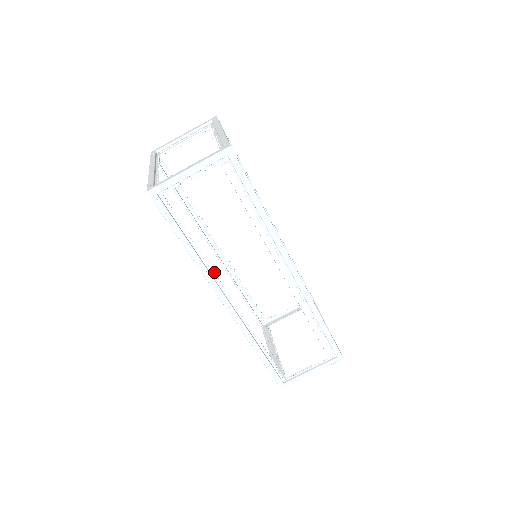
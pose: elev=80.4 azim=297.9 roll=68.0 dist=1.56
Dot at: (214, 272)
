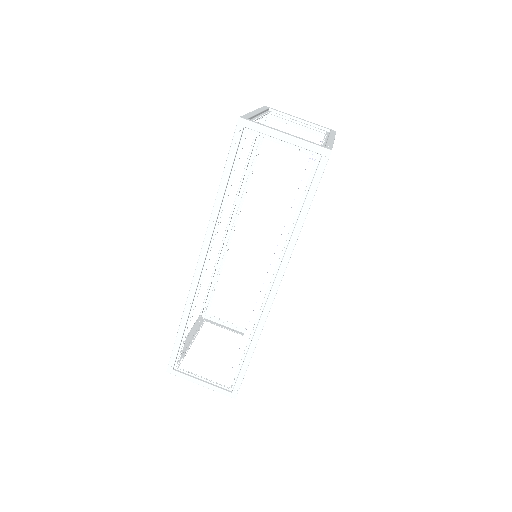
Dot at: occluded
